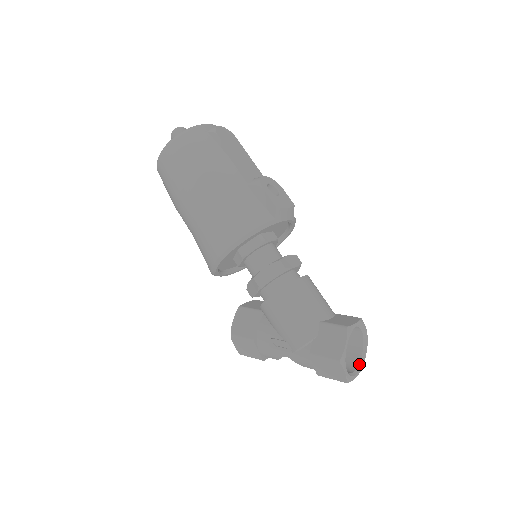
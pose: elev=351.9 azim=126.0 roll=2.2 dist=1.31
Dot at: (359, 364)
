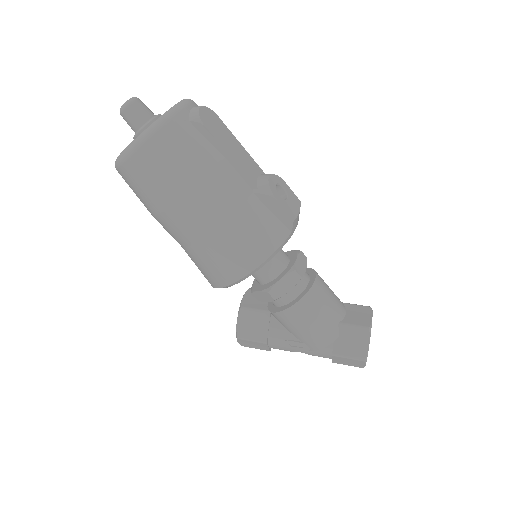
Dot at: occluded
